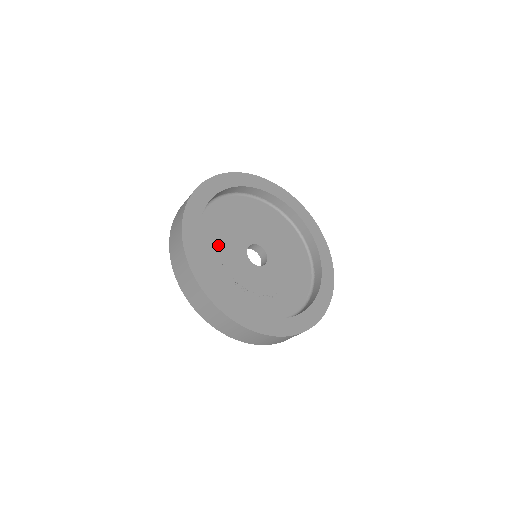
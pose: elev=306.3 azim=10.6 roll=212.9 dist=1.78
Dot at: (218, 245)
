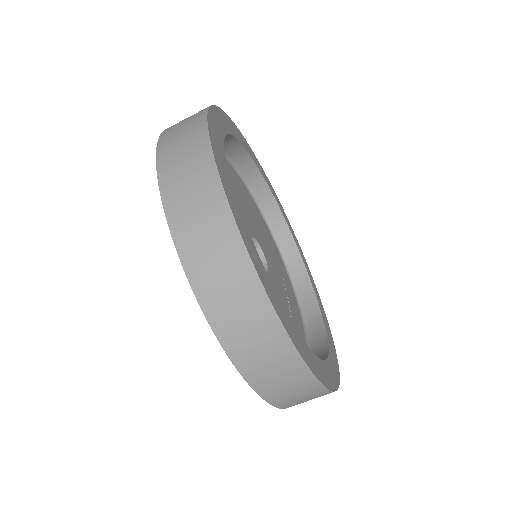
Dot at: occluded
